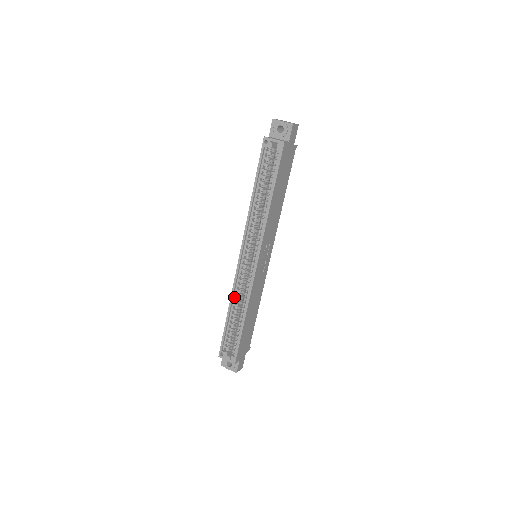
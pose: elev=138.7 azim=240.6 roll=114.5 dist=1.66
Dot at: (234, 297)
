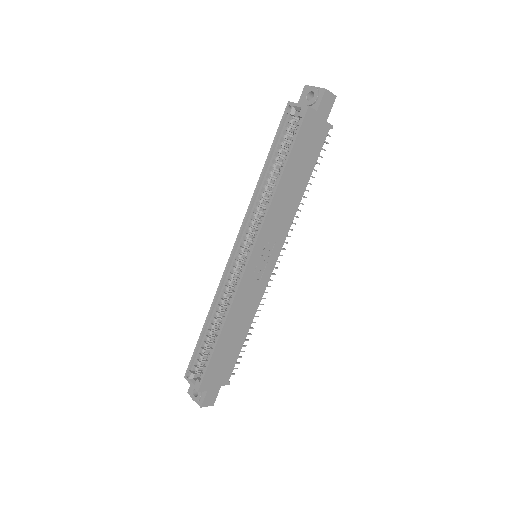
Dot at: (217, 301)
